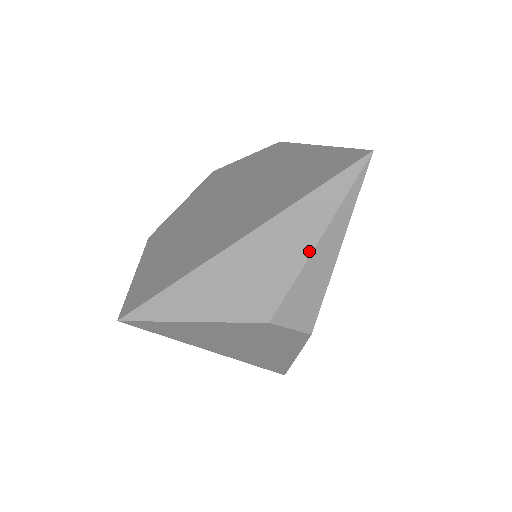
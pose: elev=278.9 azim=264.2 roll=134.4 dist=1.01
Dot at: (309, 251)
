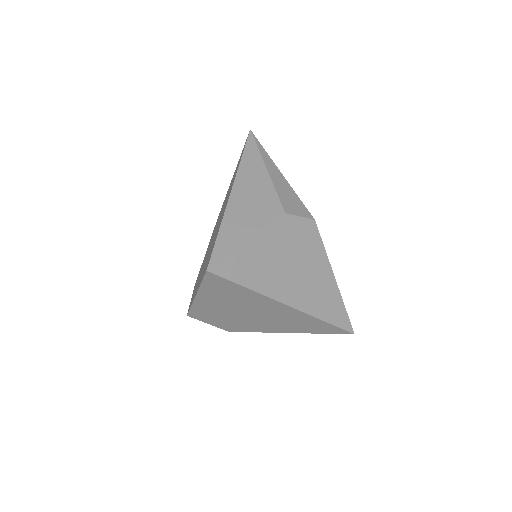
Dot at: (267, 174)
